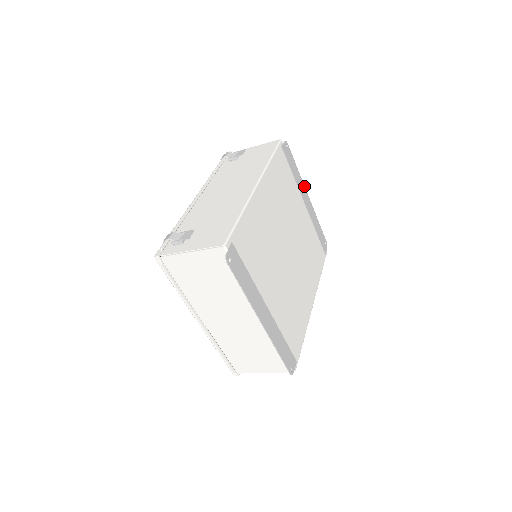
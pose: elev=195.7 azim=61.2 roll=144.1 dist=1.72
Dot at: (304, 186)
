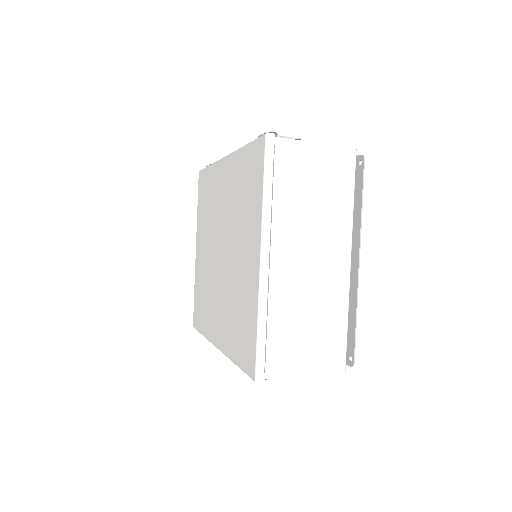
Dot at: occluded
